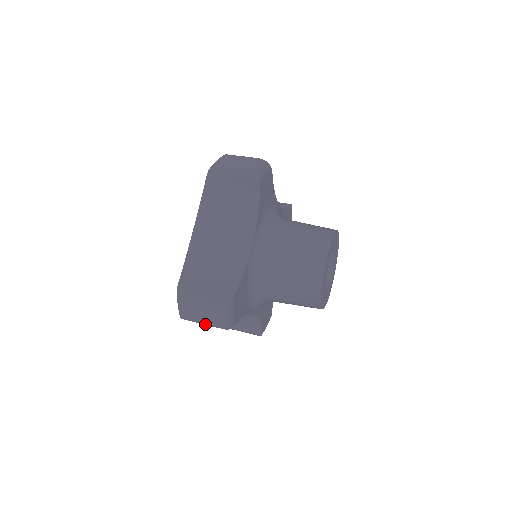
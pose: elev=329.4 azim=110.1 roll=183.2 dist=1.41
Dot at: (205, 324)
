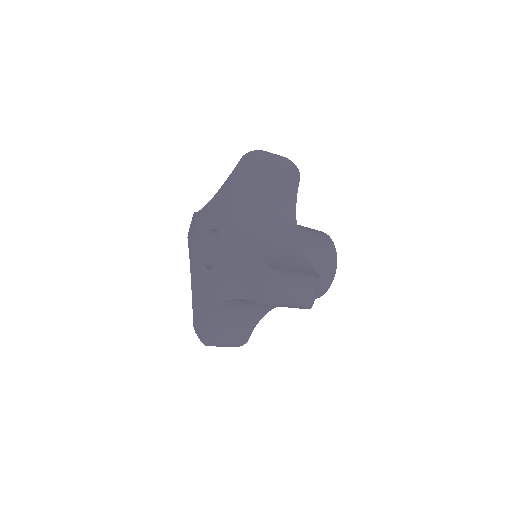
Dot at: (299, 305)
